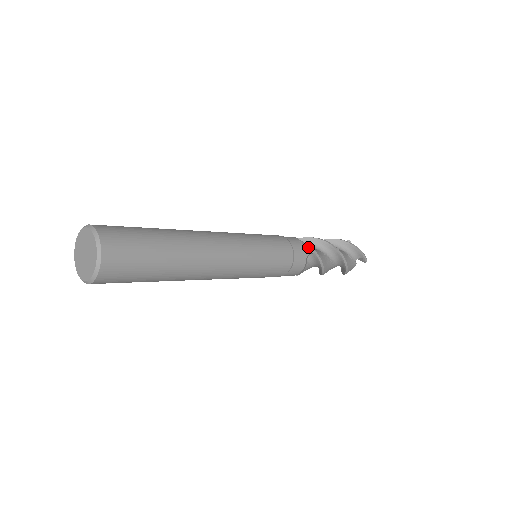
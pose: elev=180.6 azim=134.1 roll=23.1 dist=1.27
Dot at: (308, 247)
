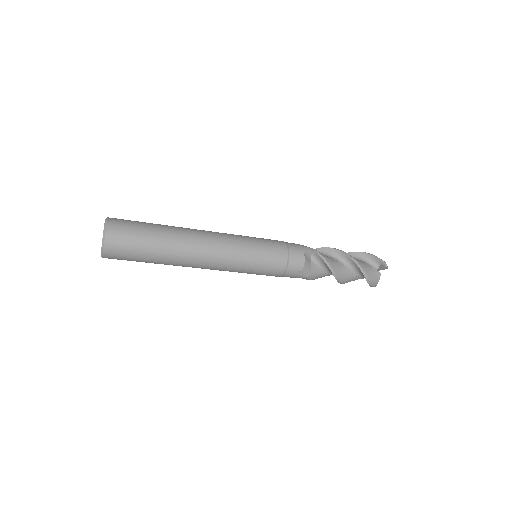
Dot at: (306, 247)
